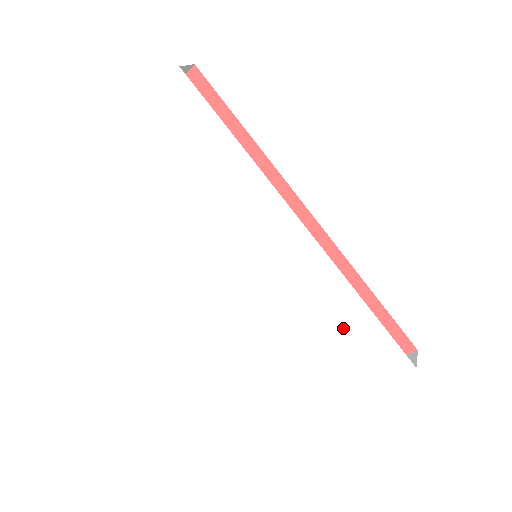
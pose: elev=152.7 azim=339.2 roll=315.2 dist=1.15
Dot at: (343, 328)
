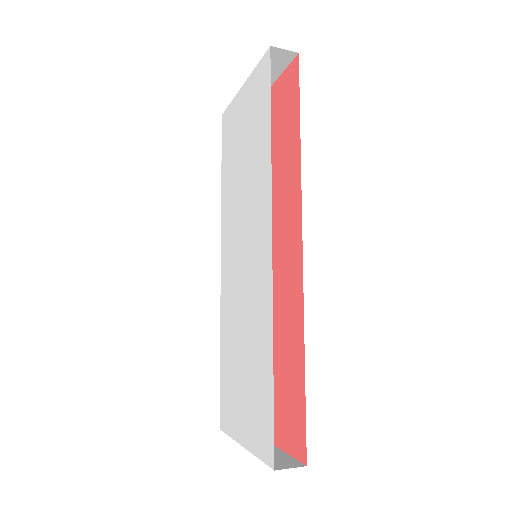
Dot at: (257, 372)
